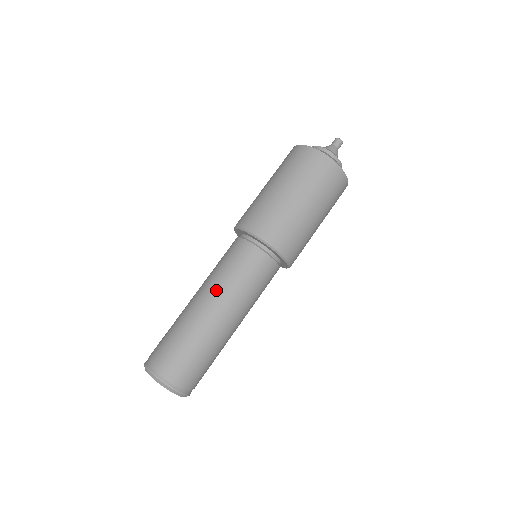
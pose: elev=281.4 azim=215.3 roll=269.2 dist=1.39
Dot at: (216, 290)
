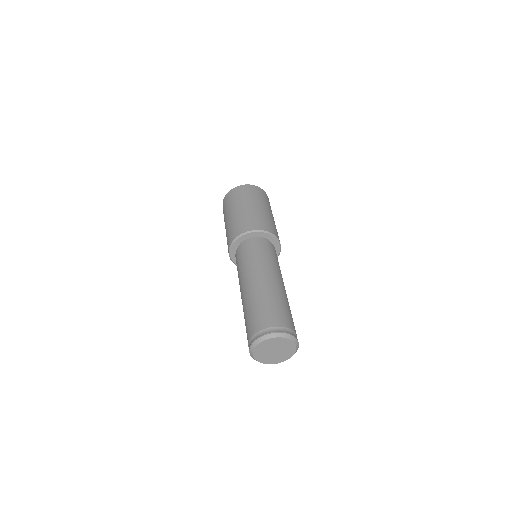
Dot at: (271, 269)
